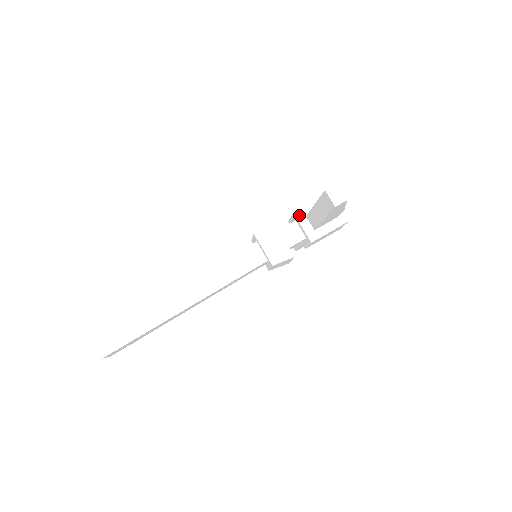
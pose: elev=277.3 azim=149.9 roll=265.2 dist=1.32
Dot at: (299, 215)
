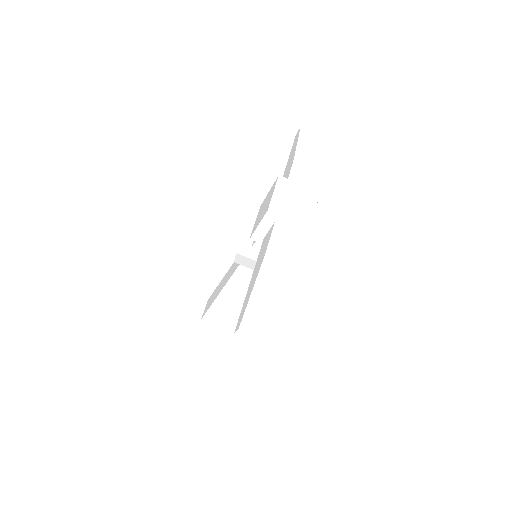
Dot at: (256, 239)
